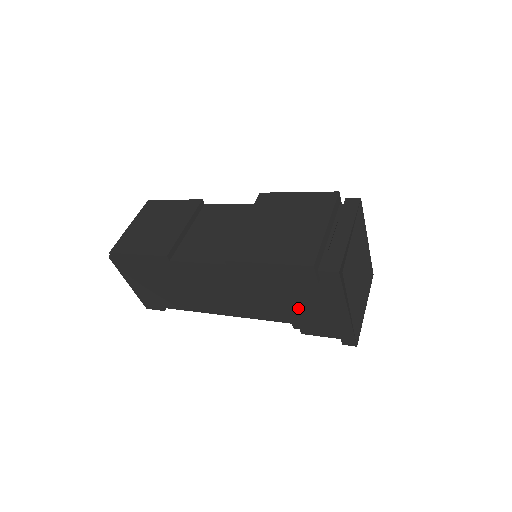
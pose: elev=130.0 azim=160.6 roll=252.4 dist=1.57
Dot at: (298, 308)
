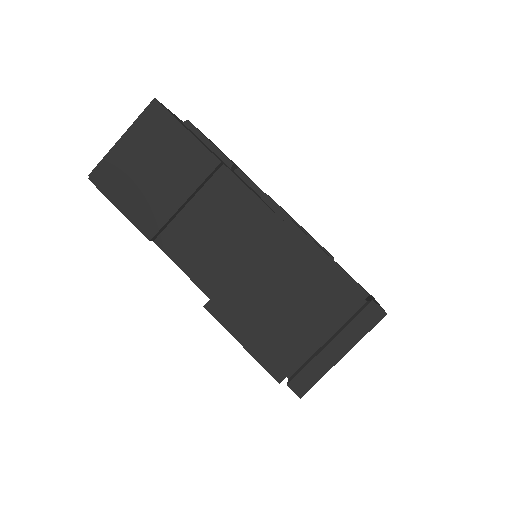
Dot at: occluded
